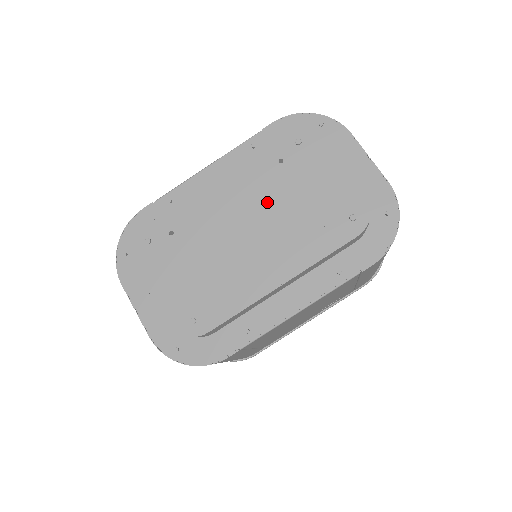
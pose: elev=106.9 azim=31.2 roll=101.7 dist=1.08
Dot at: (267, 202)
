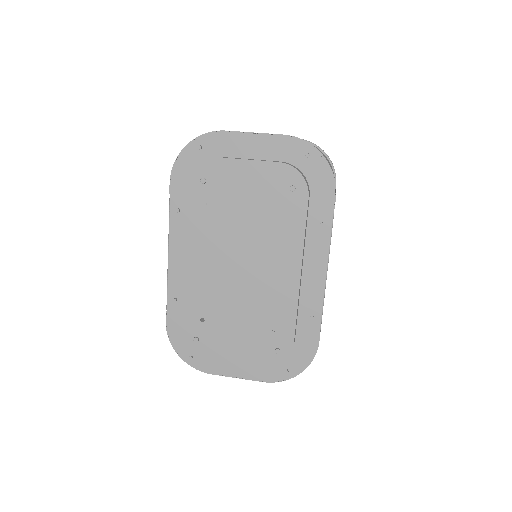
Dot at: (232, 239)
